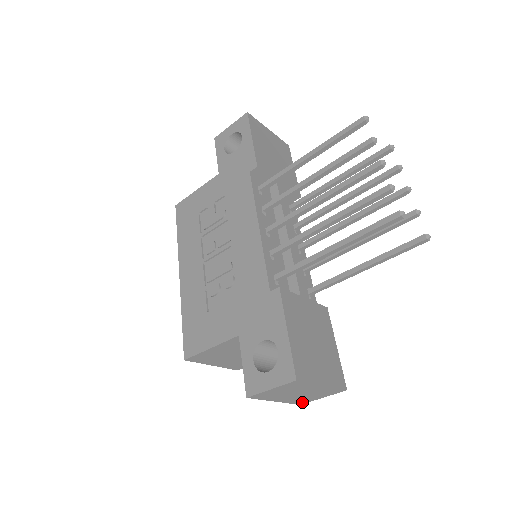
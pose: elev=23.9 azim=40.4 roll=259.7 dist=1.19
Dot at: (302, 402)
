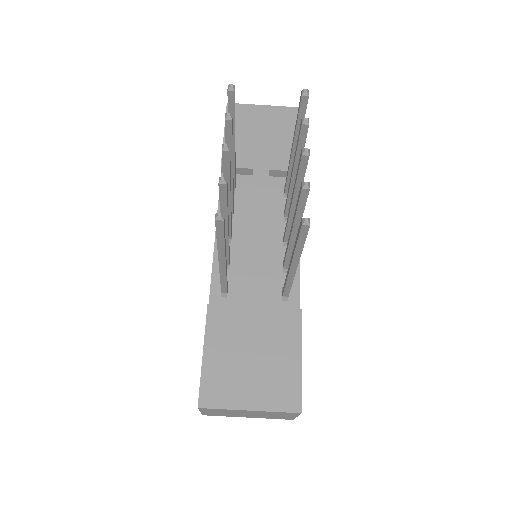
Dot at: (286, 418)
